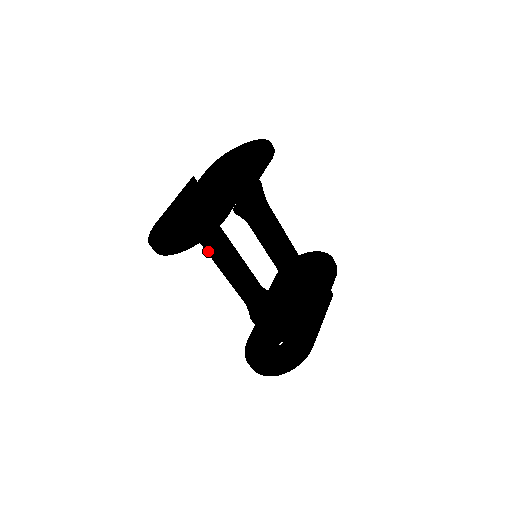
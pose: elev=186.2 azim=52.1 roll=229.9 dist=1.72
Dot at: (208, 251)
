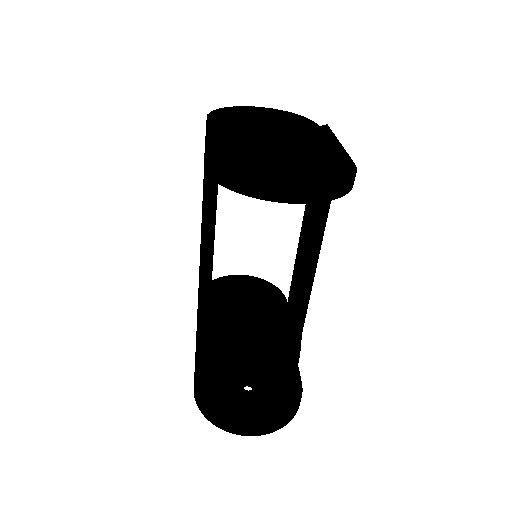
Dot at: (205, 232)
